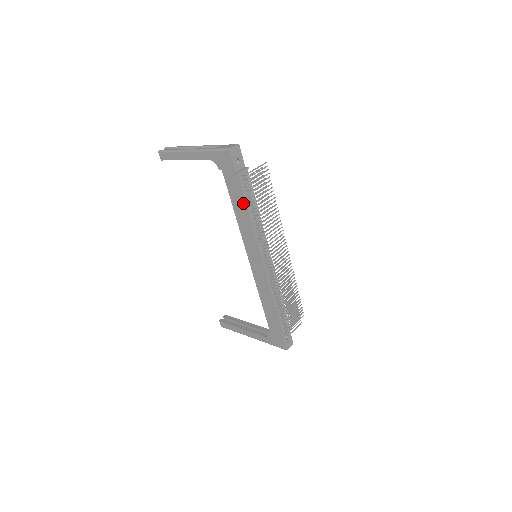
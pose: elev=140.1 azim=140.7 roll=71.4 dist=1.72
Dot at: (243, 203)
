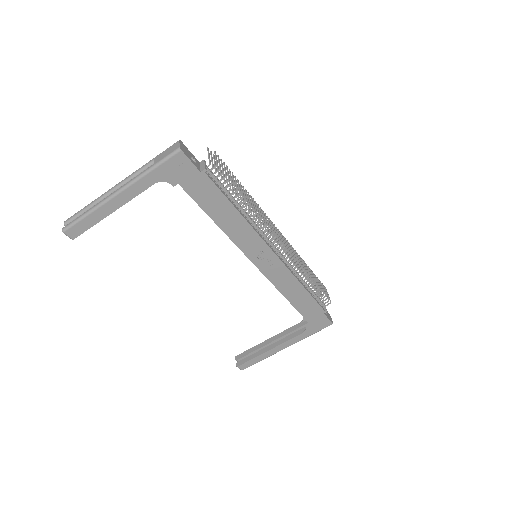
Dot at: (224, 203)
